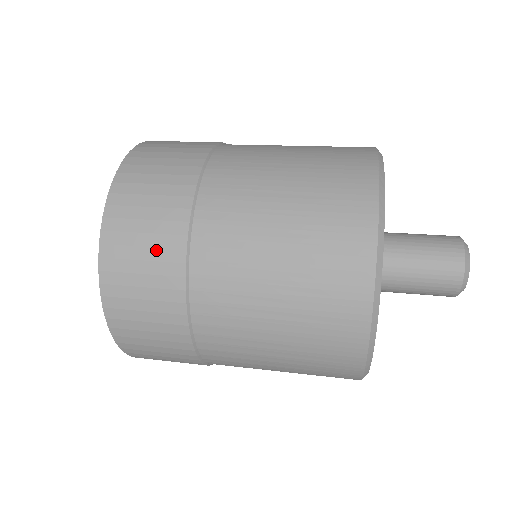
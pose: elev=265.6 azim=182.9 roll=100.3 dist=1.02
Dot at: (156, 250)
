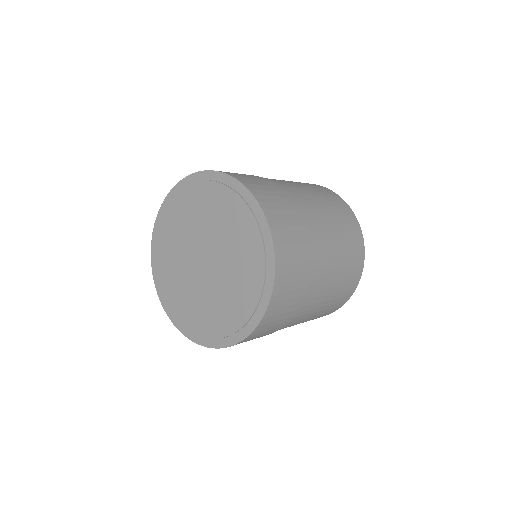
Dot at: (298, 237)
